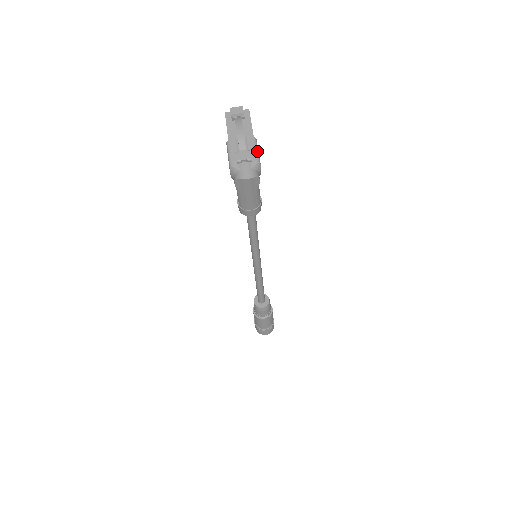
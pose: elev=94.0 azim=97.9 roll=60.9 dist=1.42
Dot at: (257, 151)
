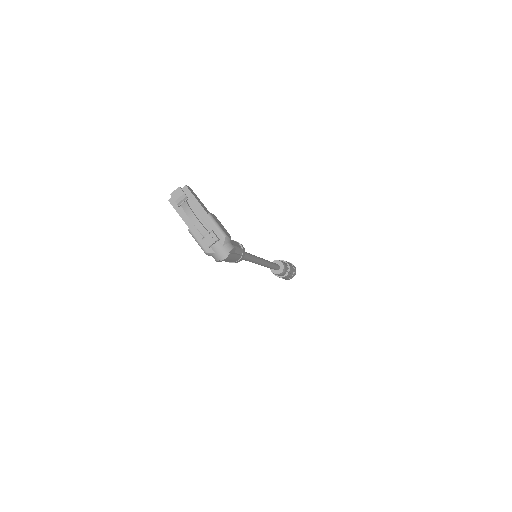
Dot at: (217, 226)
